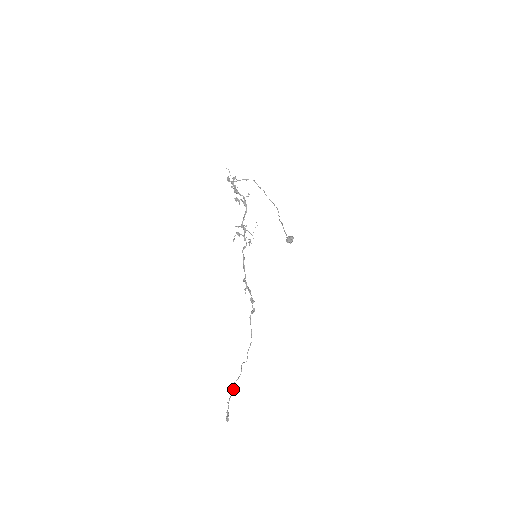
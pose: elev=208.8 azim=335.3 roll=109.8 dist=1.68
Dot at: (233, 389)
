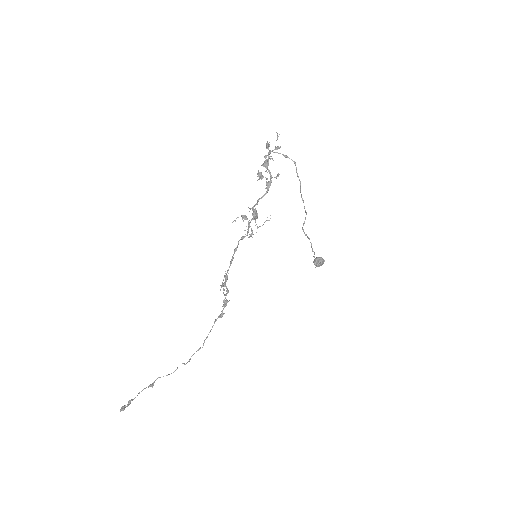
Dot at: (153, 382)
